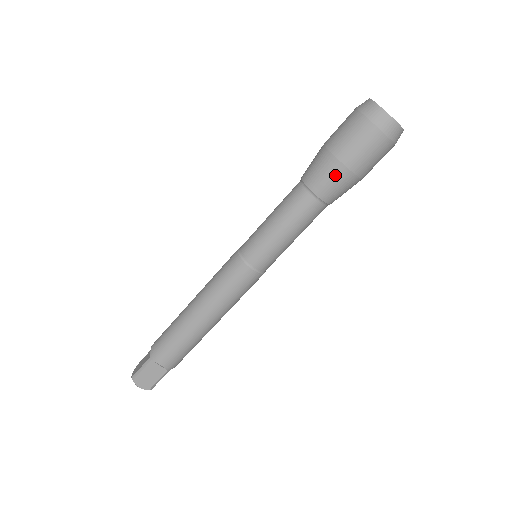
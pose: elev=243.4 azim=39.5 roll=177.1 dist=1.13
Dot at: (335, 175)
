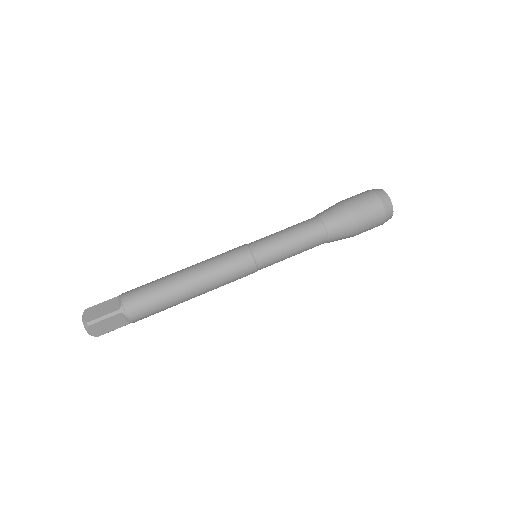
Dot at: (337, 207)
